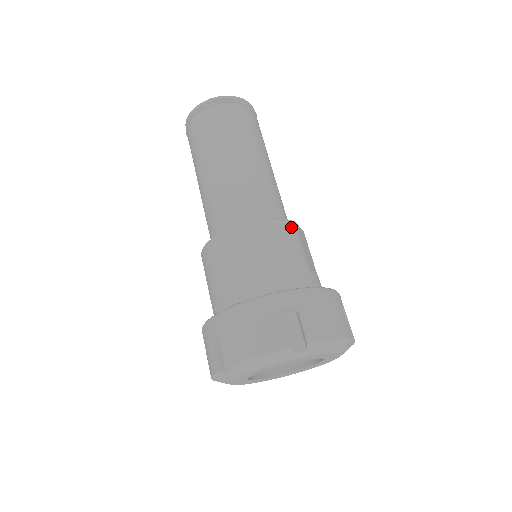
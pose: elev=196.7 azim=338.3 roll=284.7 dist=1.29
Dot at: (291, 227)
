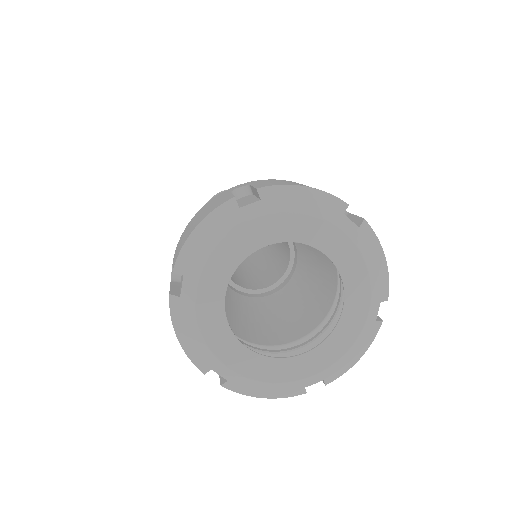
Dot at: occluded
